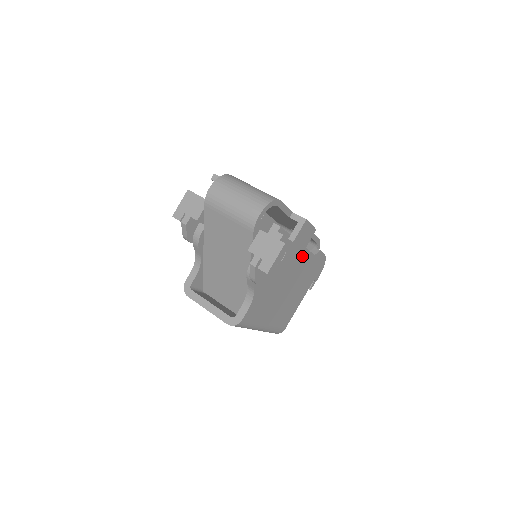
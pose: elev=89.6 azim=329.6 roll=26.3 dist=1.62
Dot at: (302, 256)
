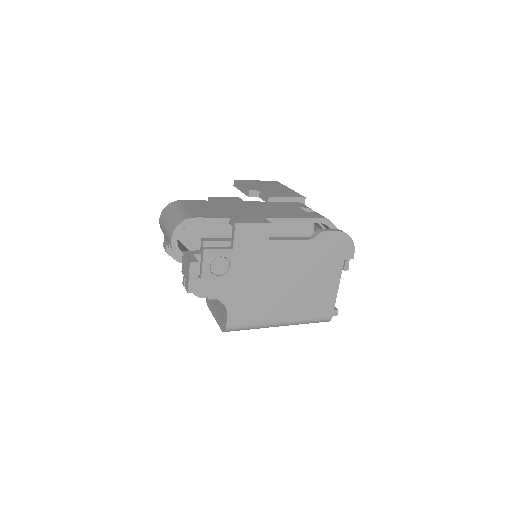
Dot at: (284, 249)
